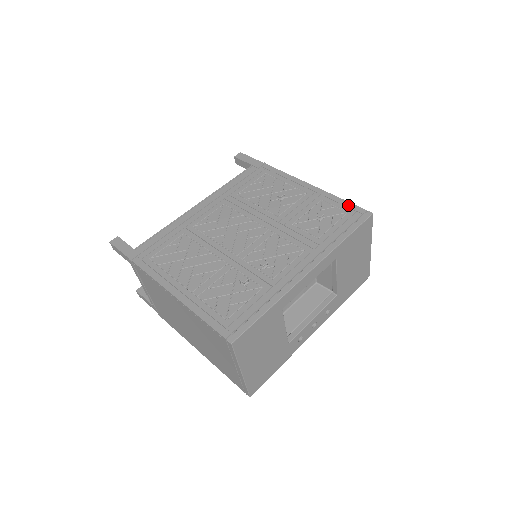
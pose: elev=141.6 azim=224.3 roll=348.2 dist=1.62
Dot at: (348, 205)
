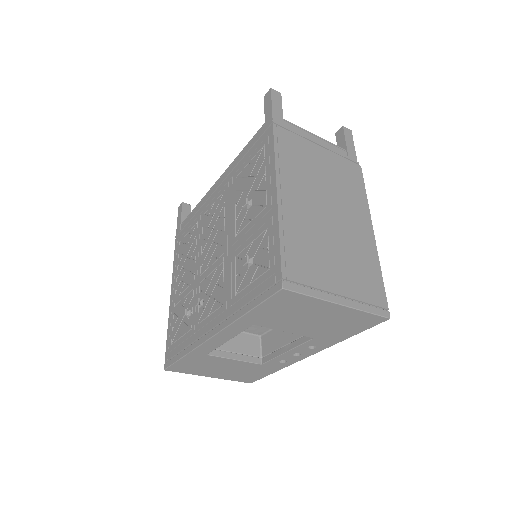
Dot at: (276, 255)
